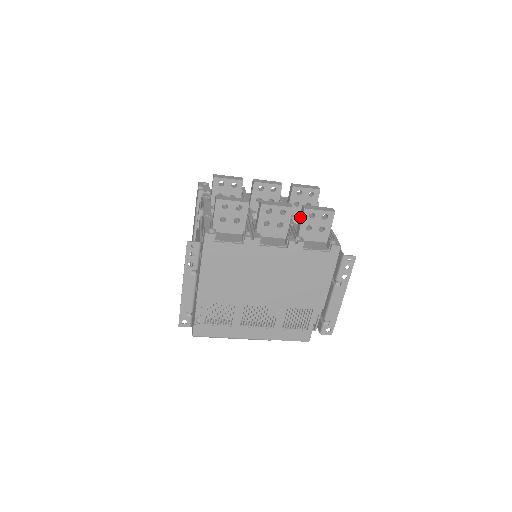
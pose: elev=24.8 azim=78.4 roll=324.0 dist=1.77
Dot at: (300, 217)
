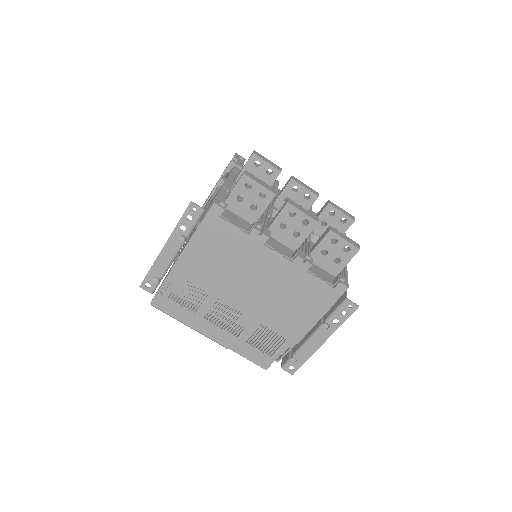
Dot at: (321, 237)
